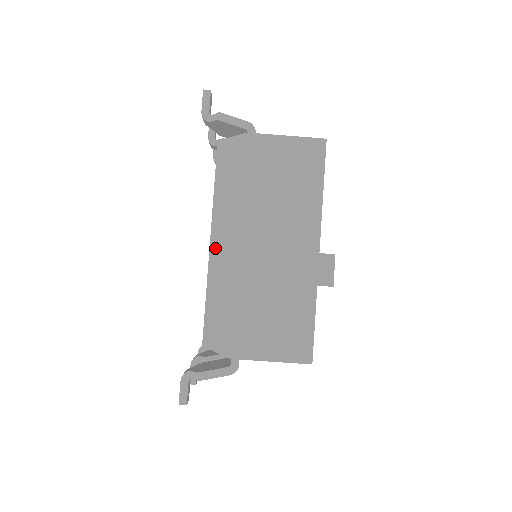
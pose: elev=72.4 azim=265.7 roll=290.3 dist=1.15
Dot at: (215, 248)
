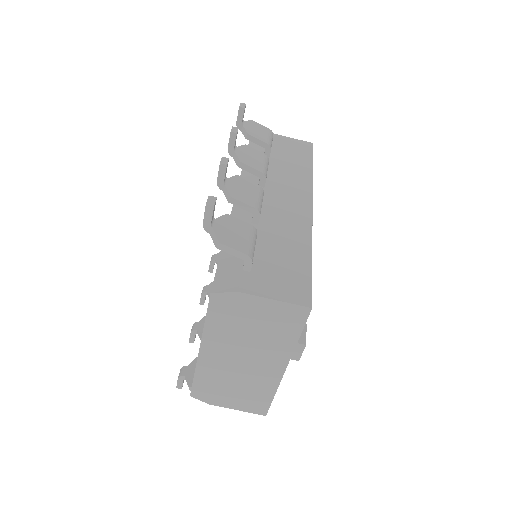
Dot at: (203, 354)
